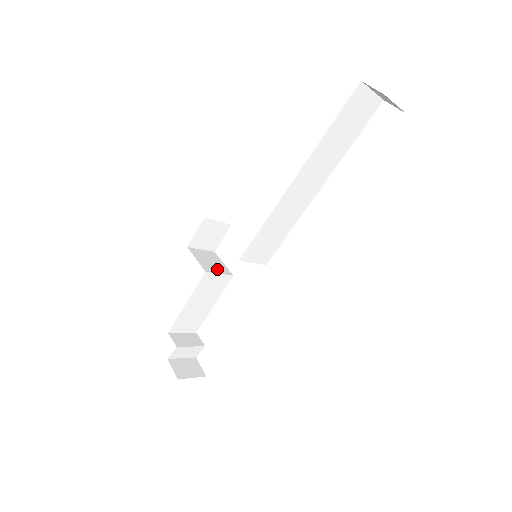
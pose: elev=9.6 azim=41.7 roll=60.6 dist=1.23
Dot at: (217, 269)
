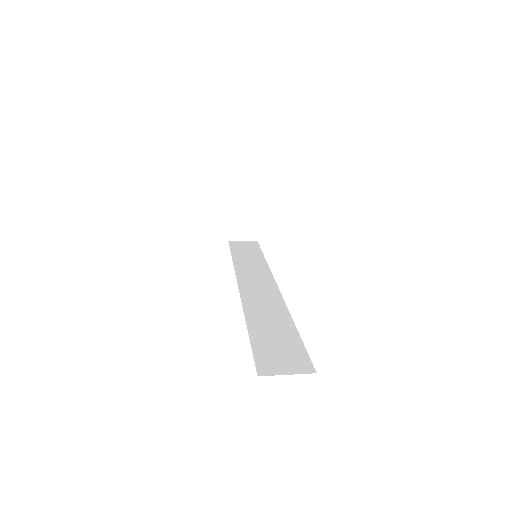
Dot at: (252, 215)
